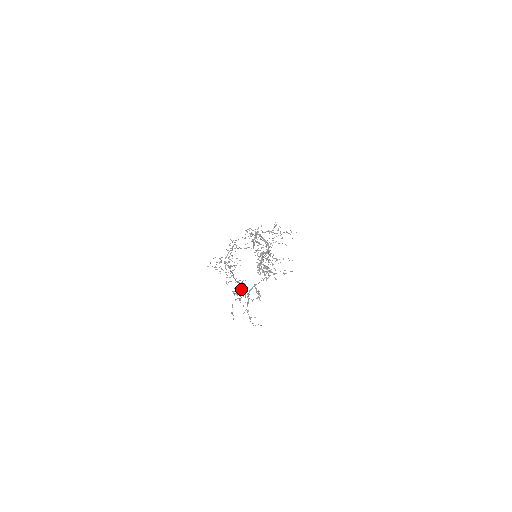
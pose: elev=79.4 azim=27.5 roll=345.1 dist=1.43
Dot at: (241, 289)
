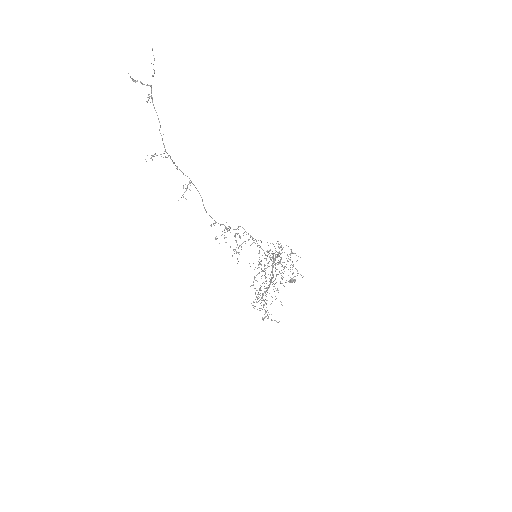
Dot at: occluded
